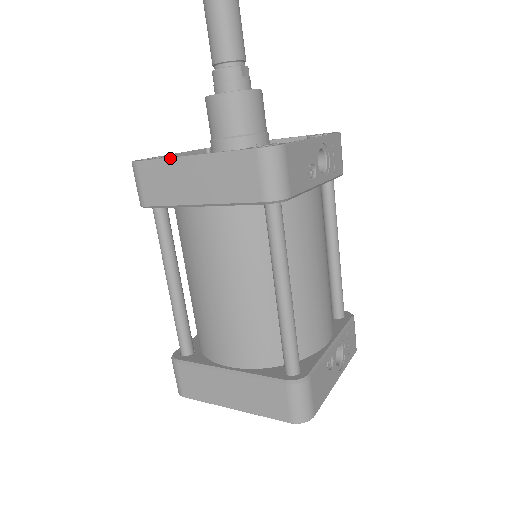
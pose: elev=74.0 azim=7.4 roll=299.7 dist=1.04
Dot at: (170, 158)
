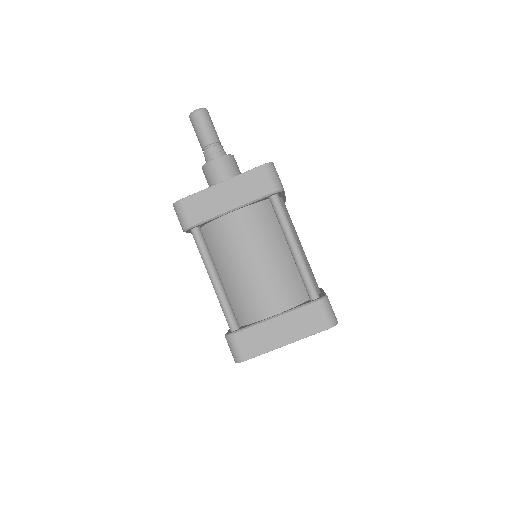
Dot at: (206, 189)
